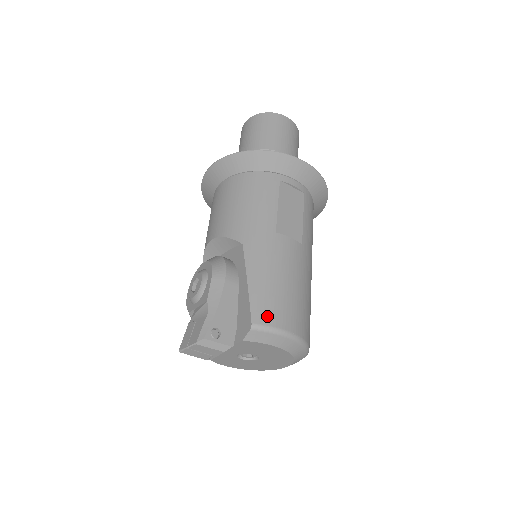
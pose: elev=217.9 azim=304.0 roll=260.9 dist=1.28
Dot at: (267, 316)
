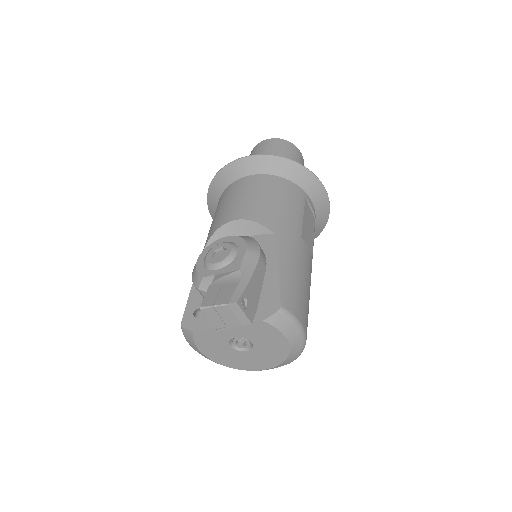
Dot at: (293, 305)
